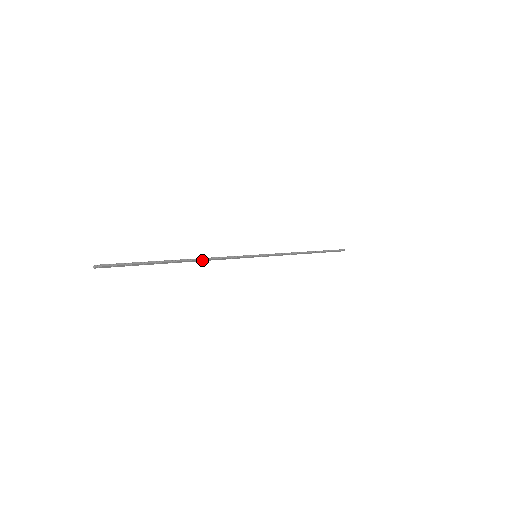
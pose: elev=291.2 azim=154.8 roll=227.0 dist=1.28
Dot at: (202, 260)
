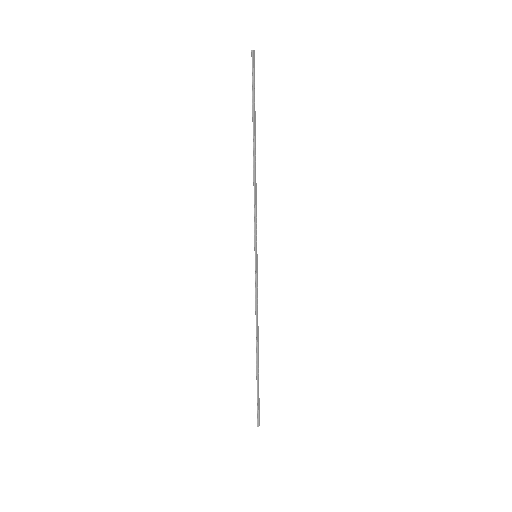
Dot at: (255, 176)
